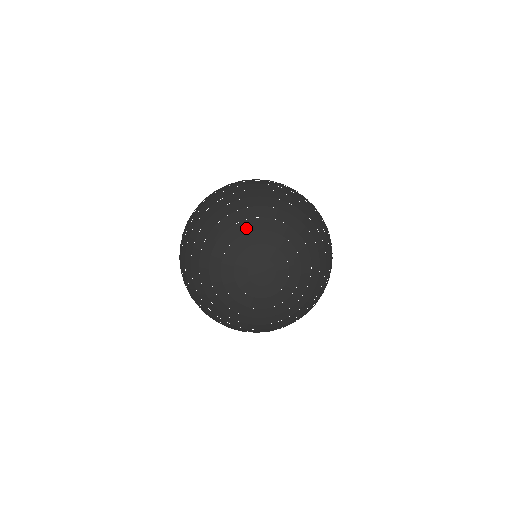
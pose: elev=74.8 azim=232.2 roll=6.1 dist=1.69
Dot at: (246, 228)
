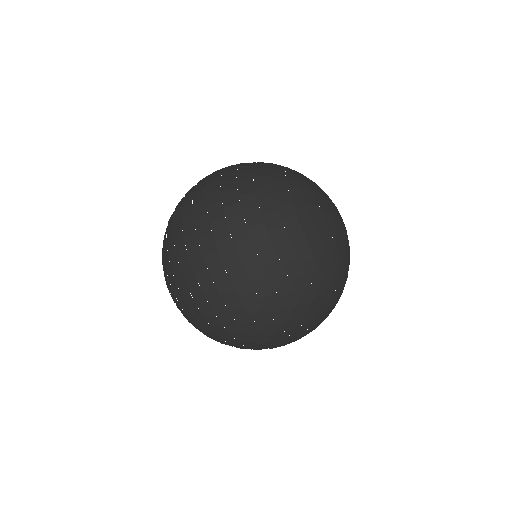
Dot at: occluded
